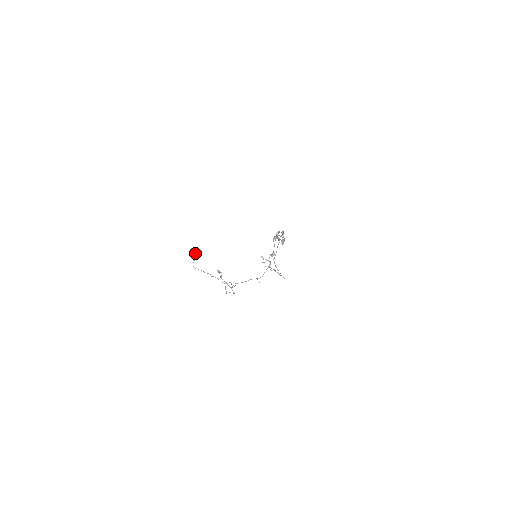
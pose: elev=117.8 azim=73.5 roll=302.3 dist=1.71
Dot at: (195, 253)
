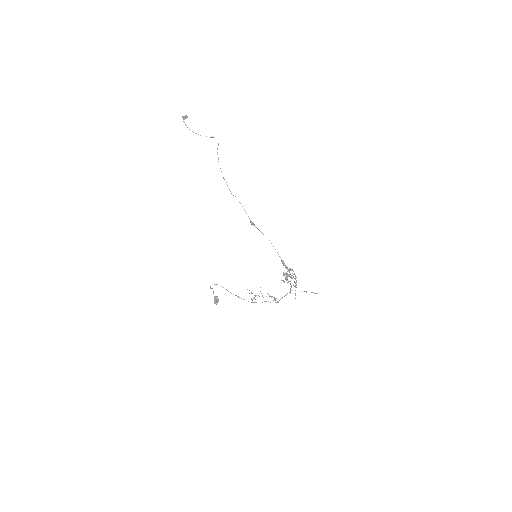
Dot at: occluded
